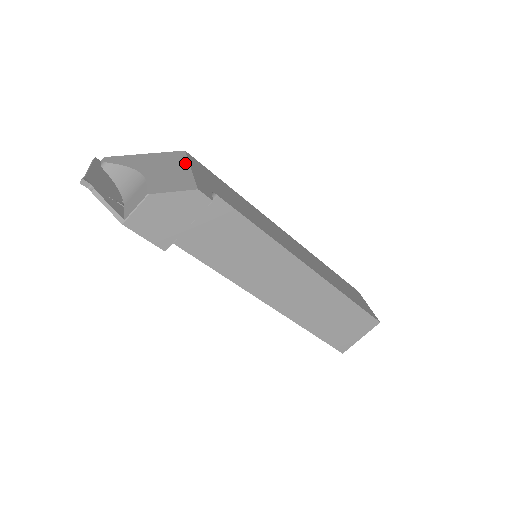
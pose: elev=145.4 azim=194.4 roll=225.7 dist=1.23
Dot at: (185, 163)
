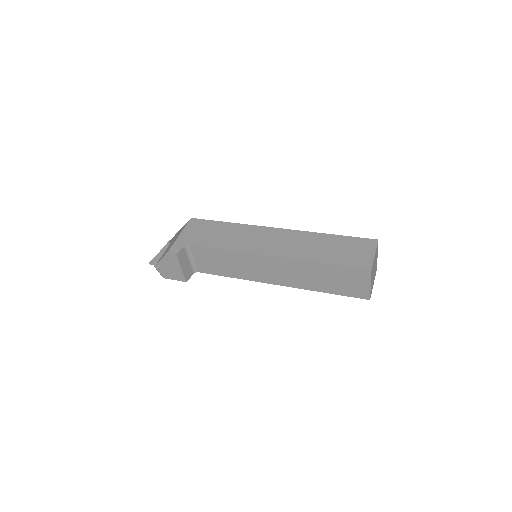
Dot at: (182, 231)
